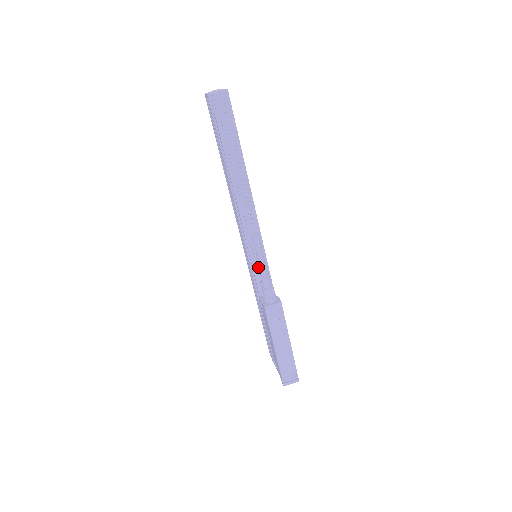
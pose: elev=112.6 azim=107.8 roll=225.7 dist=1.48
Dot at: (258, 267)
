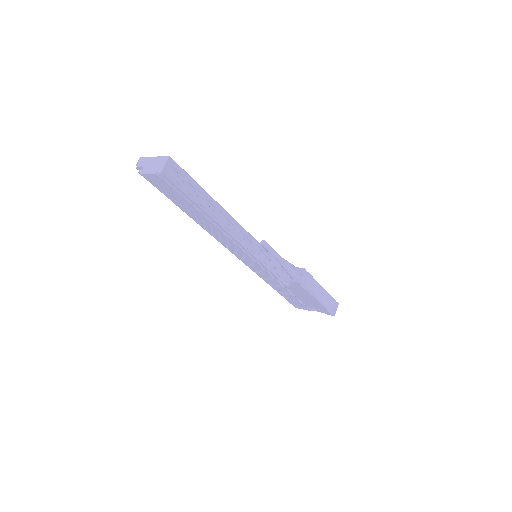
Dot at: (266, 262)
